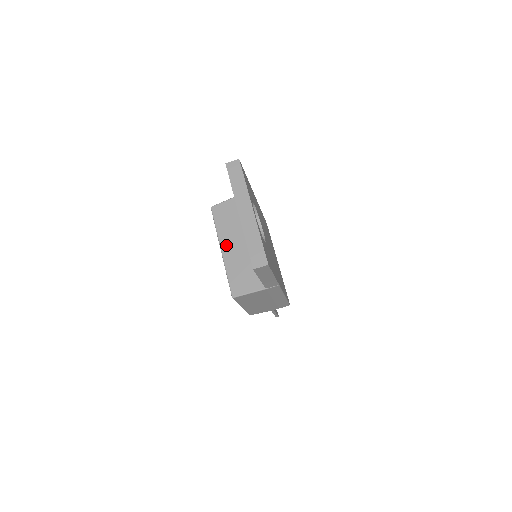
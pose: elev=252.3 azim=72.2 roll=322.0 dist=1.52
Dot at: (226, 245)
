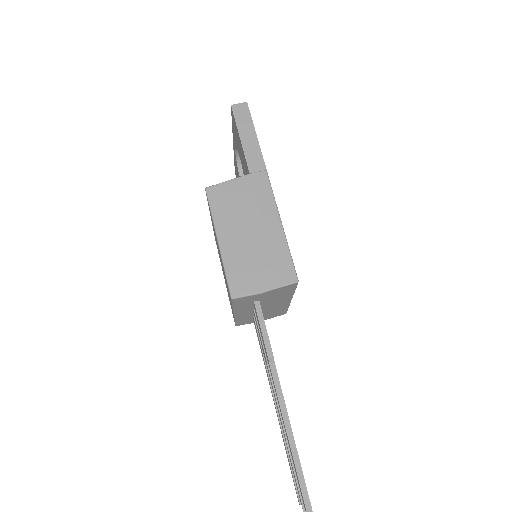
Dot at: occluded
